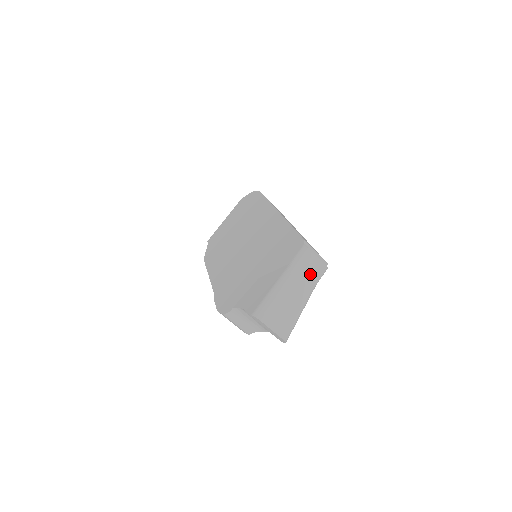
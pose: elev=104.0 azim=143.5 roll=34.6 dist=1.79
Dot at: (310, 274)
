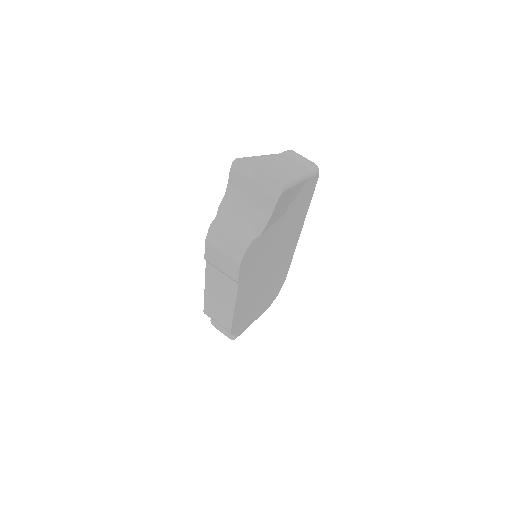
Dot at: (297, 162)
